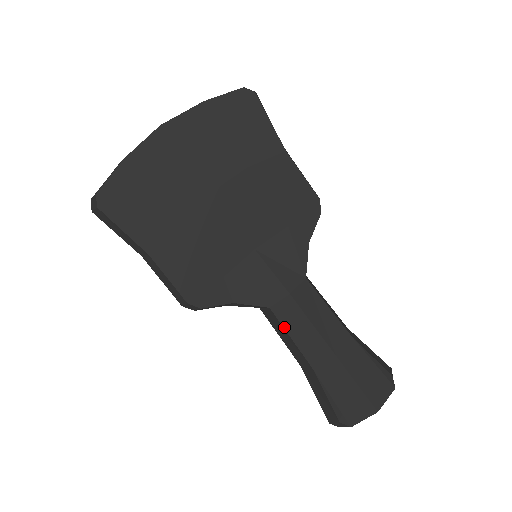
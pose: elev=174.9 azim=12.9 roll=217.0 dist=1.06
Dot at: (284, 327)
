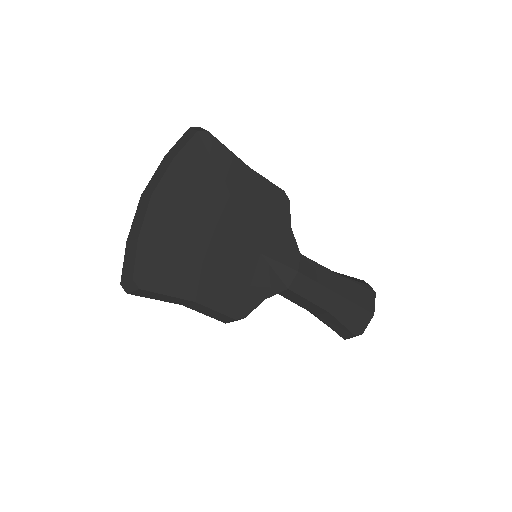
Dot at: (302, 296)
